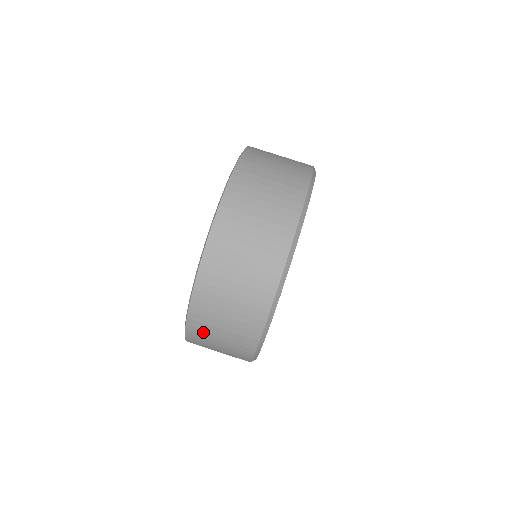
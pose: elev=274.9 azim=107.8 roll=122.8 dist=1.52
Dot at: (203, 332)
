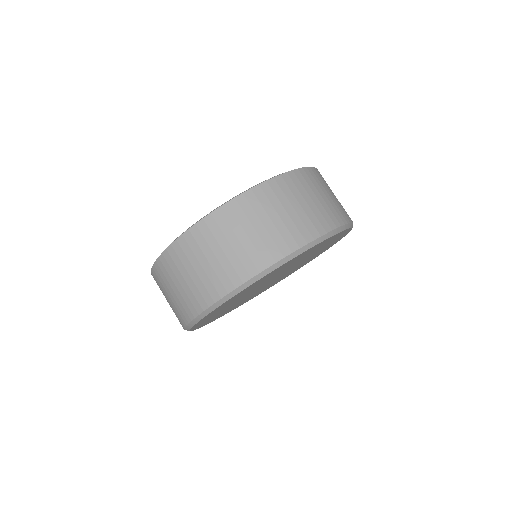
Dot at: (231, 222)
